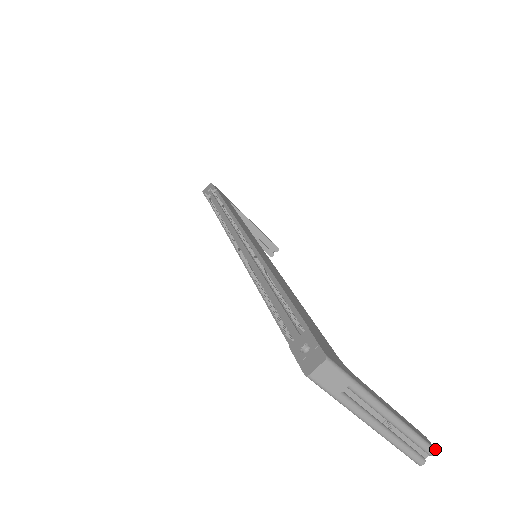
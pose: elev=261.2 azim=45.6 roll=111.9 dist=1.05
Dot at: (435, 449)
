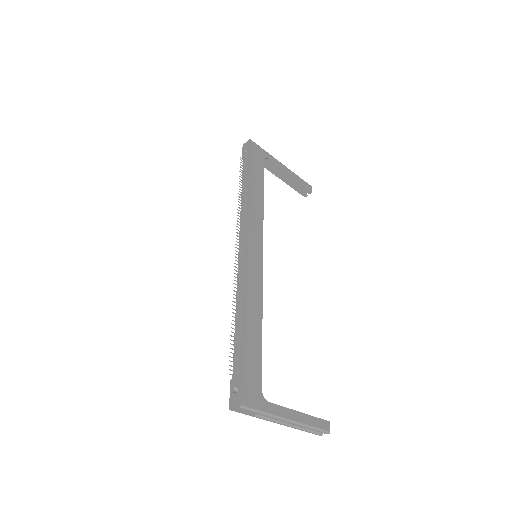
Dot at: (329, 432)
